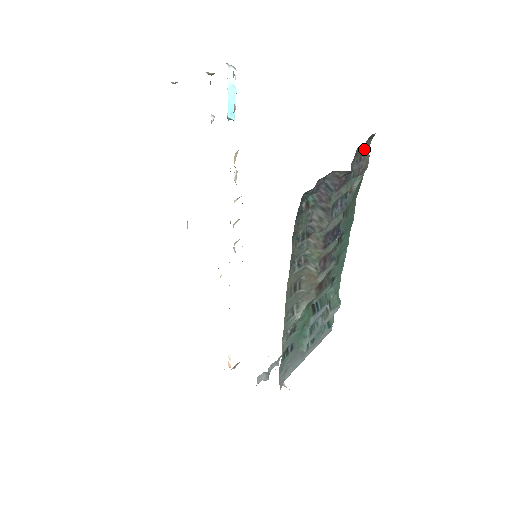
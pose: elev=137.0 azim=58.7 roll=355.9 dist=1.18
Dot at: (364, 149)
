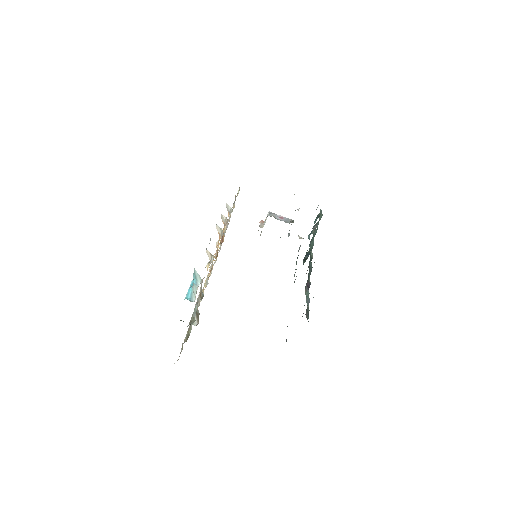
Dot at: occluded
